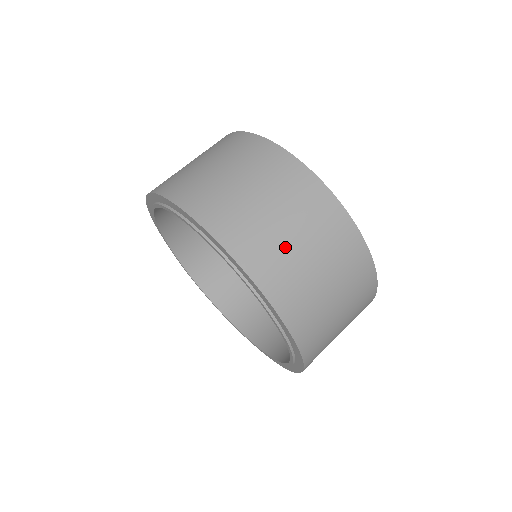
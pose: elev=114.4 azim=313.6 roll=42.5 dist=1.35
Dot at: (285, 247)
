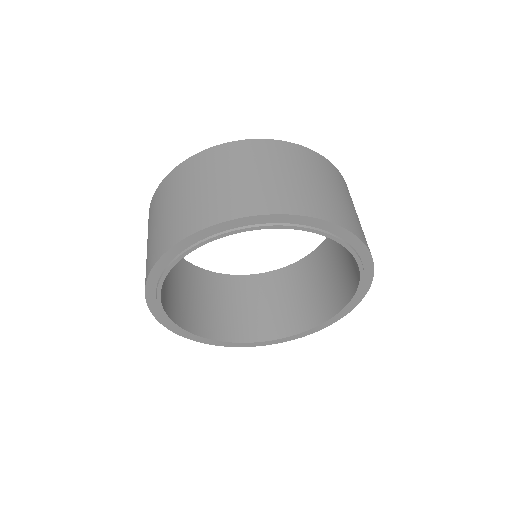
Dot at: (334, 198)
